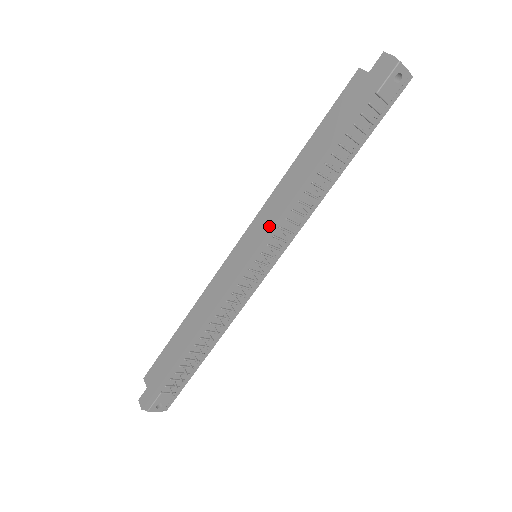
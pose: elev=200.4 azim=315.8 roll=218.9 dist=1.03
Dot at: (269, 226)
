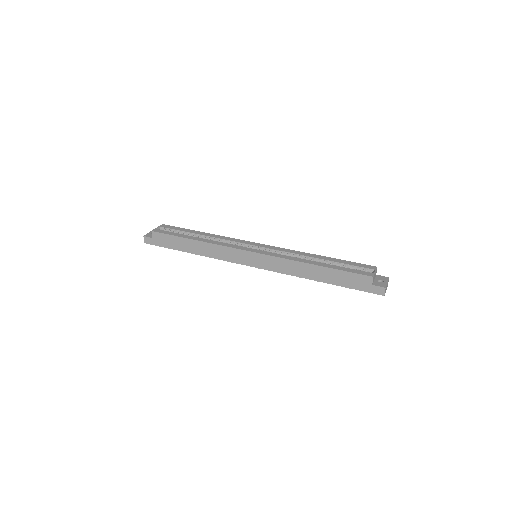
Dot at: (273, 269)
